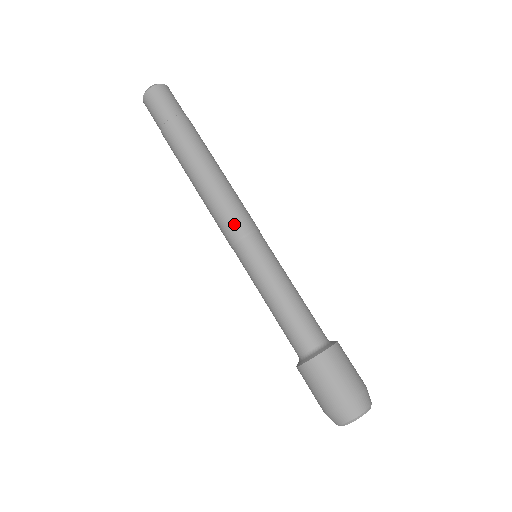
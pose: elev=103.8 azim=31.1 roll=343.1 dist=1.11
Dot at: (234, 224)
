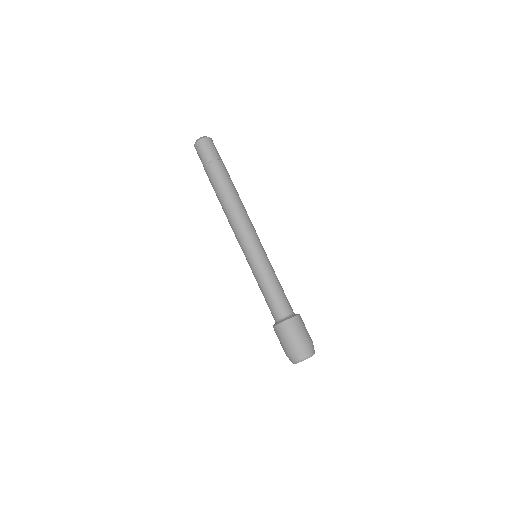
Dot at: (251, 232)
